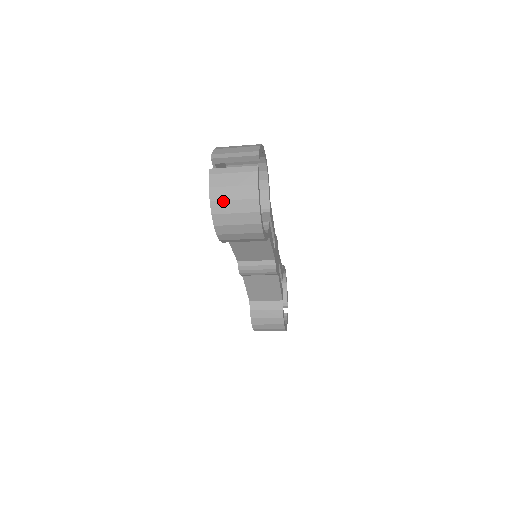
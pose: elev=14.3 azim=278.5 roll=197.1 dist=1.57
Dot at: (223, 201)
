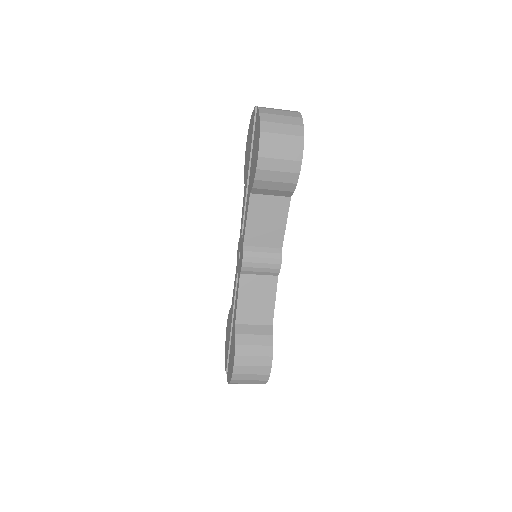
Dot at: (272, 123)
